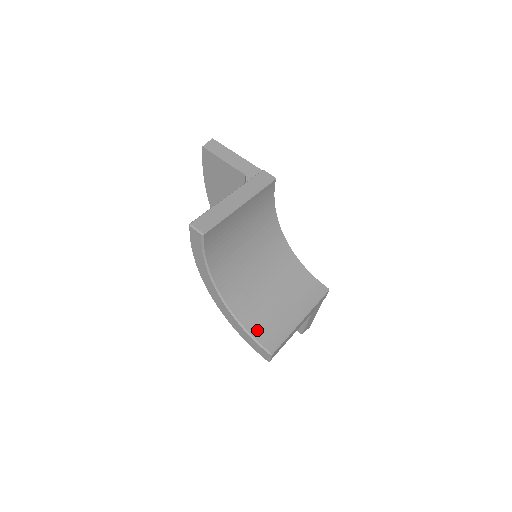
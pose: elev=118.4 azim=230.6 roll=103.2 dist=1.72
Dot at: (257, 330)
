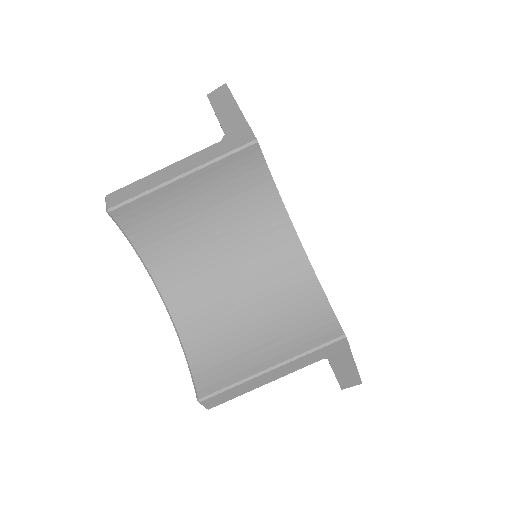
Dot at: (200, 359)
